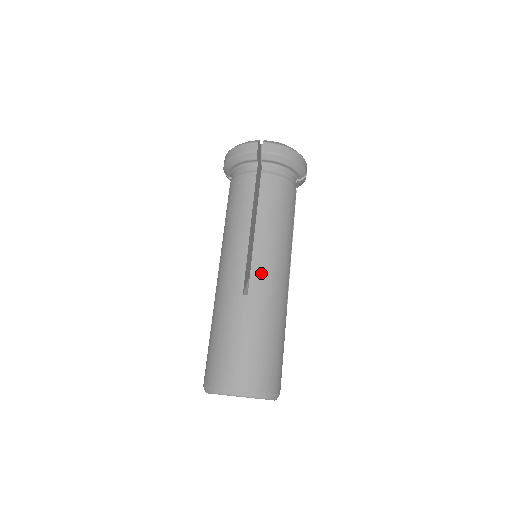
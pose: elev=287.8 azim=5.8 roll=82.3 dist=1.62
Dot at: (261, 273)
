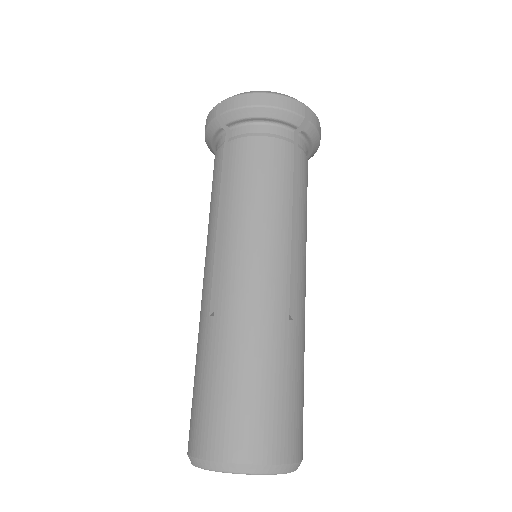
Dot at: (229, 280)
